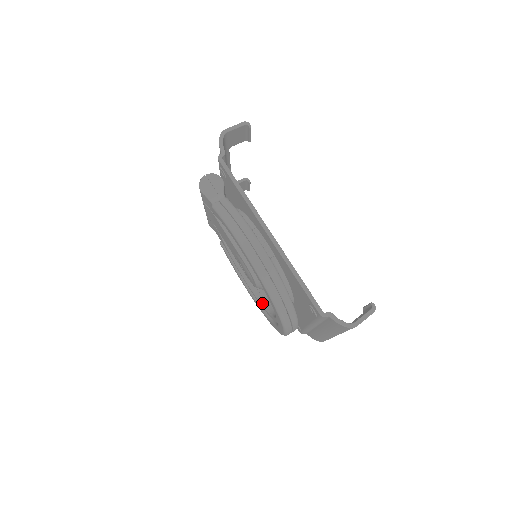
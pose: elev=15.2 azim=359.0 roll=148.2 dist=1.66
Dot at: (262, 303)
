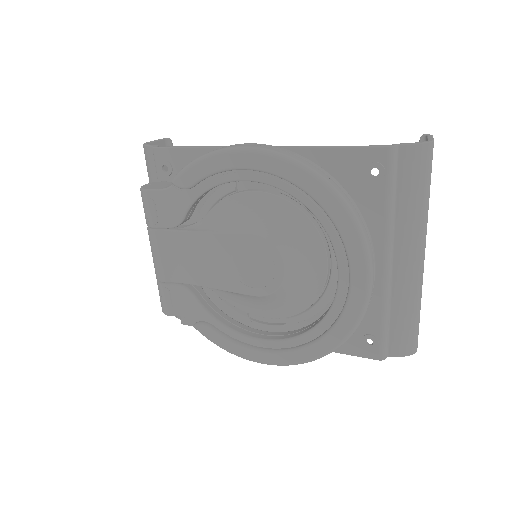
Dot at: (304, 332)
